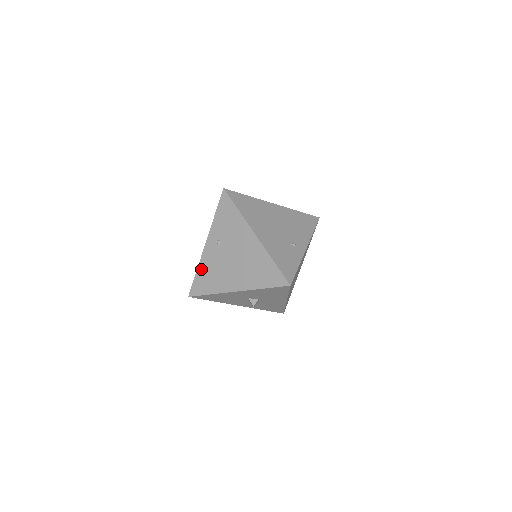
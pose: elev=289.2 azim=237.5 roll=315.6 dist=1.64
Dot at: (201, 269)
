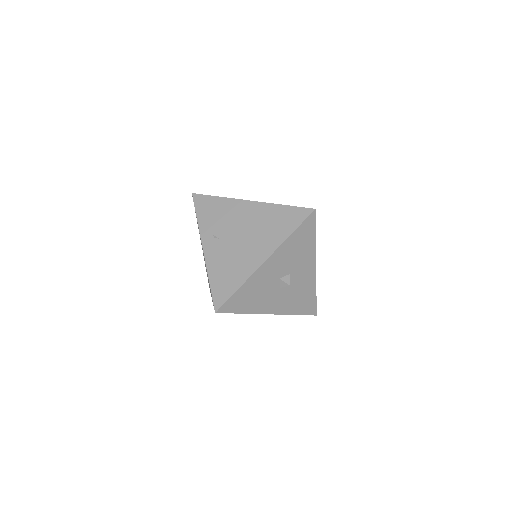
Dot at: (213, 274)
